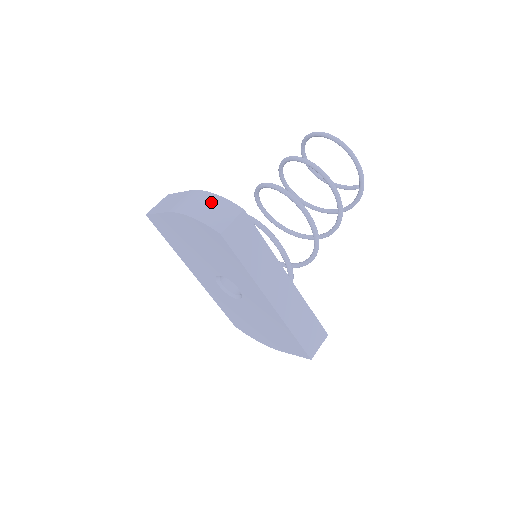
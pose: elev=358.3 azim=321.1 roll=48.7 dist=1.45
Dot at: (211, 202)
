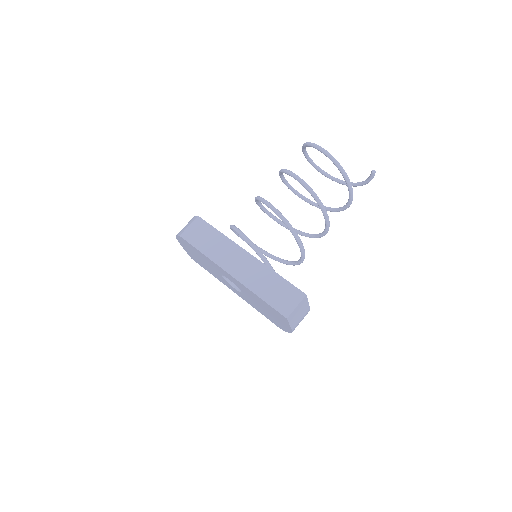
Dot at: occluded
